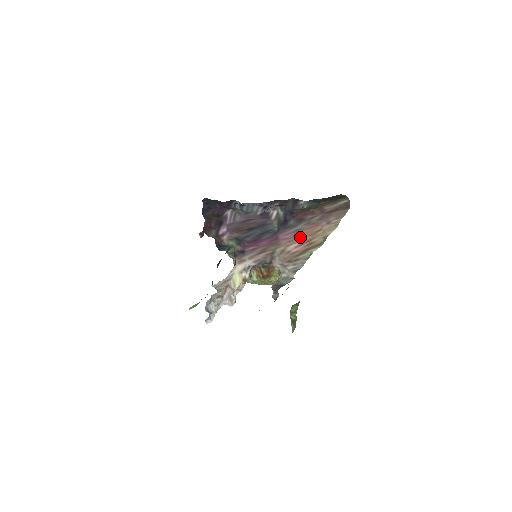
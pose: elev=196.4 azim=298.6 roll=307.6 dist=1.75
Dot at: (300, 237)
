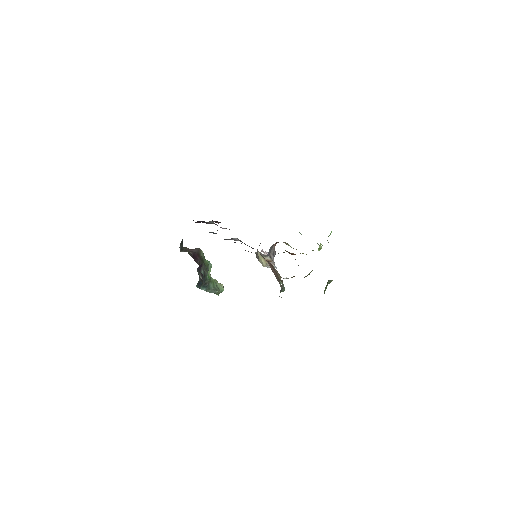
Dot at: (269, 263)
